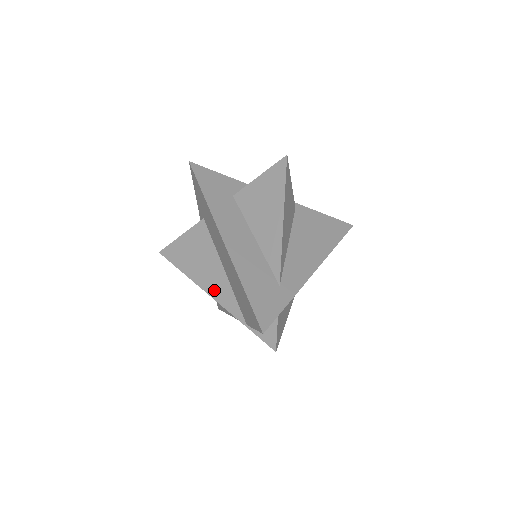
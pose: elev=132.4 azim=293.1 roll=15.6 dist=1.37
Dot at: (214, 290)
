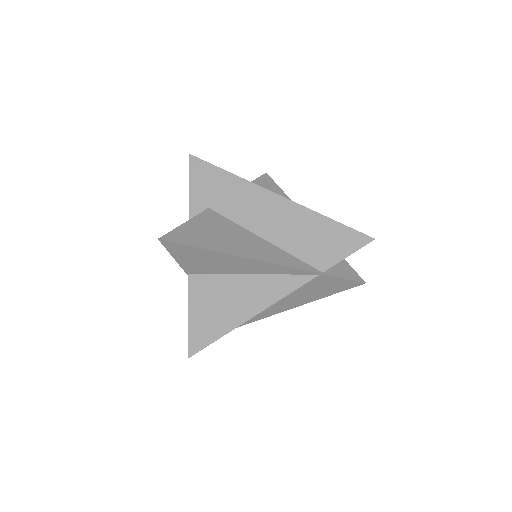
Dot at: (265, 256)
